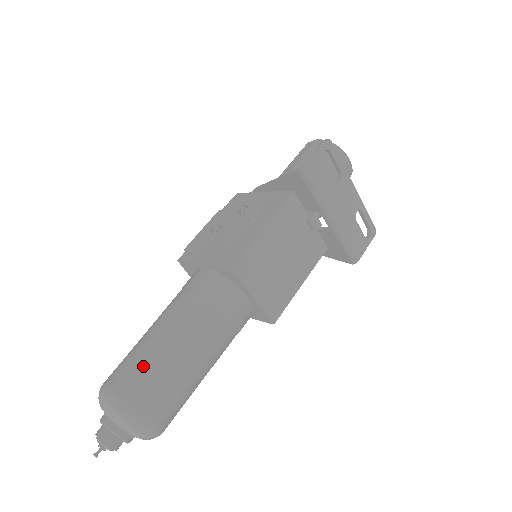
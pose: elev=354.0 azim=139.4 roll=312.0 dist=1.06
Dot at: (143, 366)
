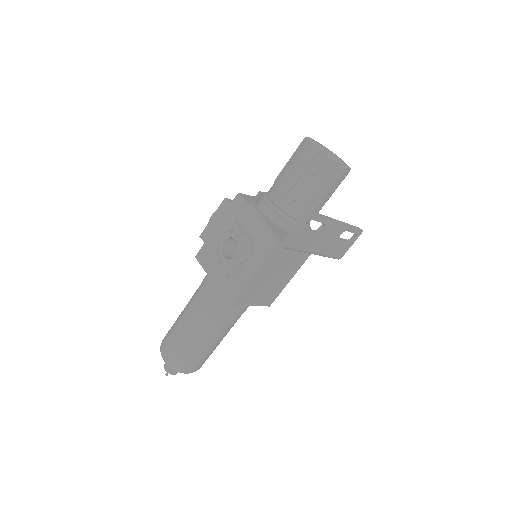
Dot at: (183, 348)
